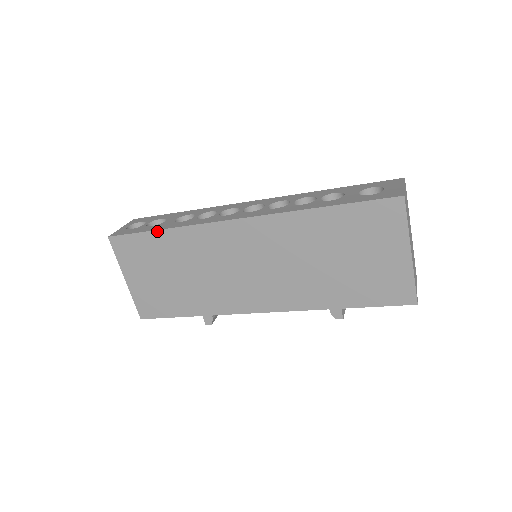
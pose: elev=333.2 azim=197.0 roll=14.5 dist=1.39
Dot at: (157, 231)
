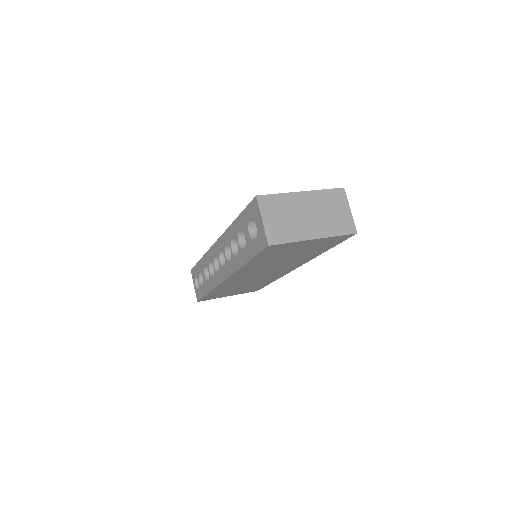
Dot at: (208, 294)
